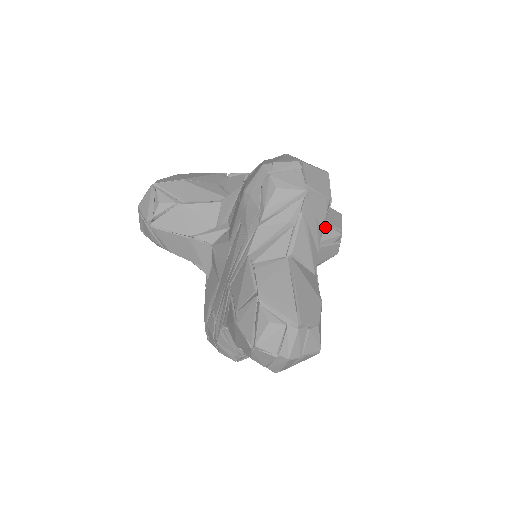
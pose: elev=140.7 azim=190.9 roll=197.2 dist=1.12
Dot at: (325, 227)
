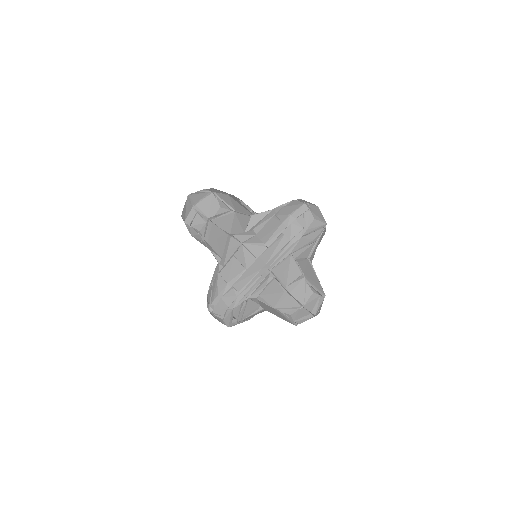
Dot at: occluded
